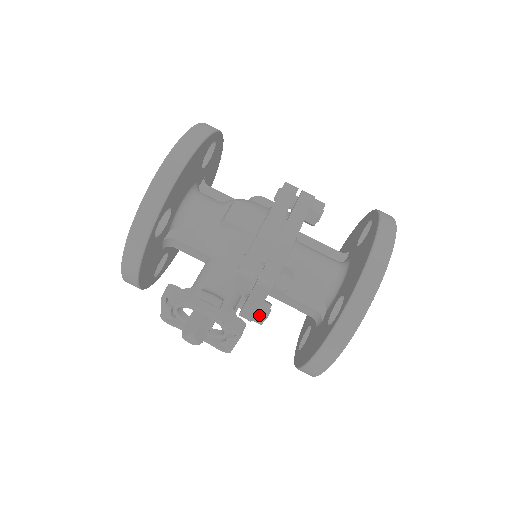
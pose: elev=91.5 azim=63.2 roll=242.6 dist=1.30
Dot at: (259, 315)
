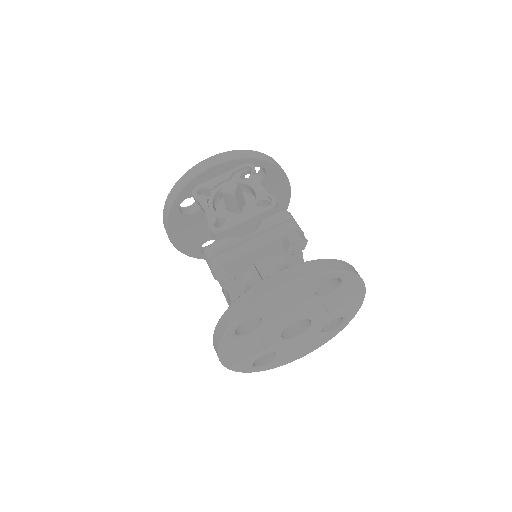
Dot at: (233, 267)
